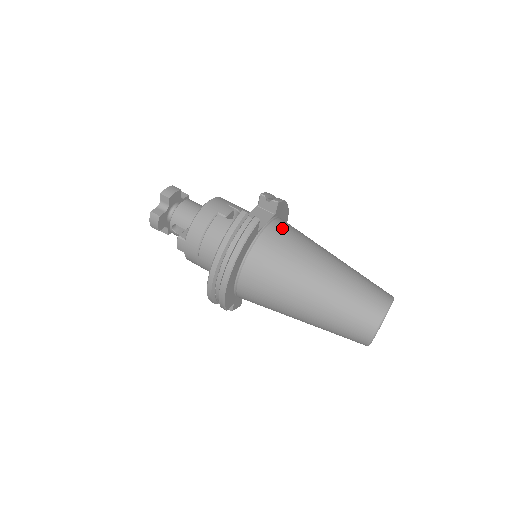
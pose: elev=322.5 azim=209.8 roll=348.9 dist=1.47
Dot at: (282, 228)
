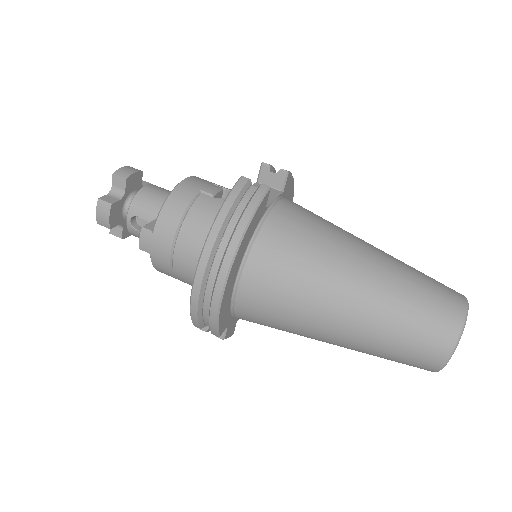
Dot at: (297, 207)
